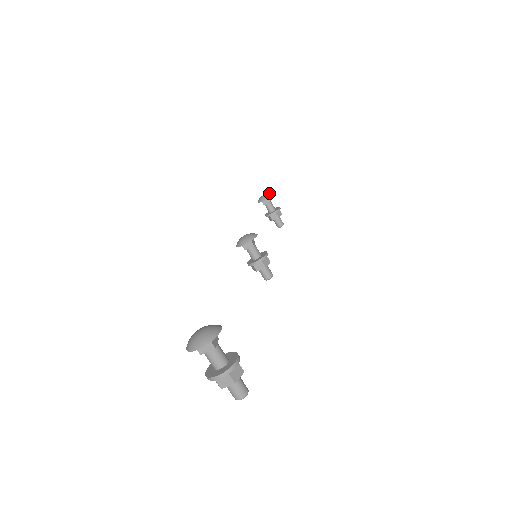
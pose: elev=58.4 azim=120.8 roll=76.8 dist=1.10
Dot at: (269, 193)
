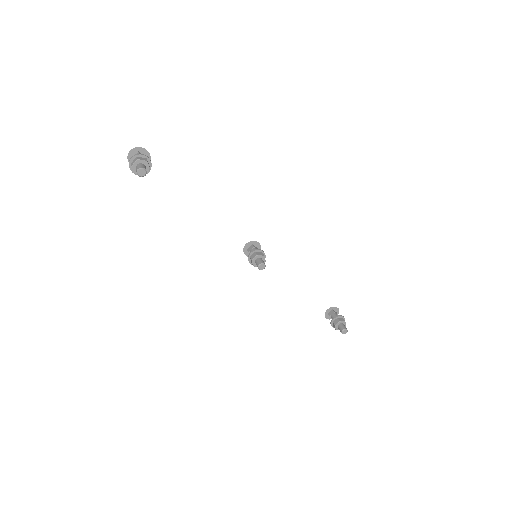
Dot at: (335, 309)
